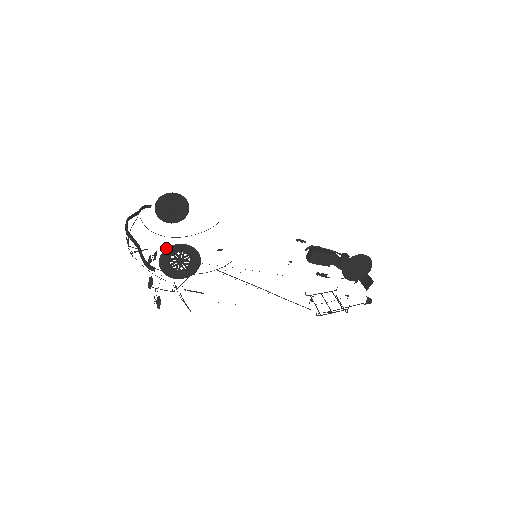
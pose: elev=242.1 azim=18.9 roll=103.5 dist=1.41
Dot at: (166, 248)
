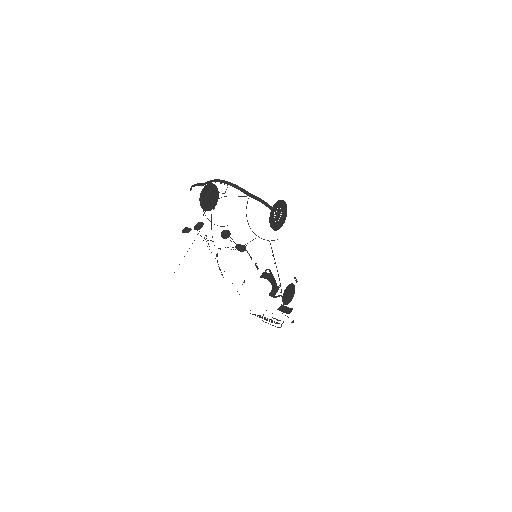
Dot at: occluded
